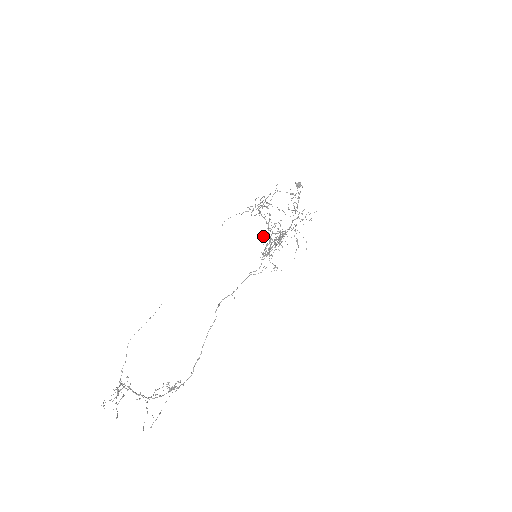
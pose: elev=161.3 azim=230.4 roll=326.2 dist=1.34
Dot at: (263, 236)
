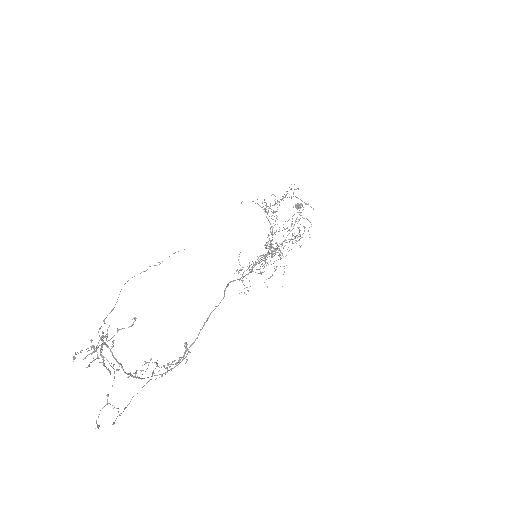
Dot at: occluded
